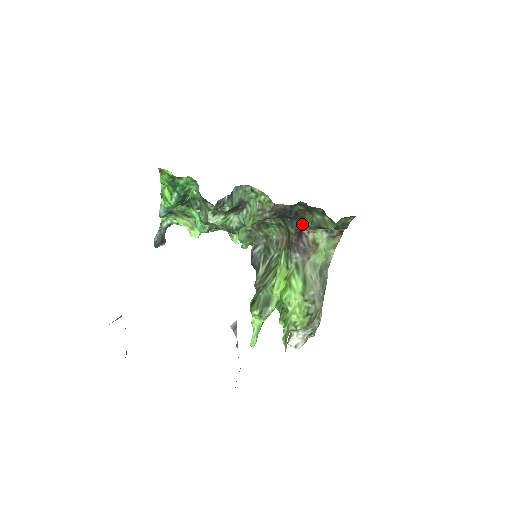
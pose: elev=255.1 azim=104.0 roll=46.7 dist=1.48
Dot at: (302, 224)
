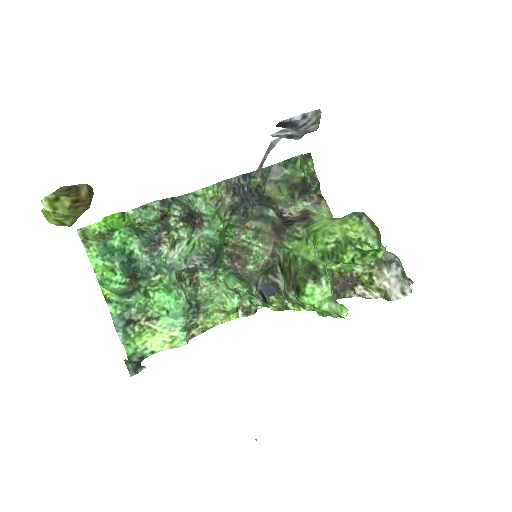
Dot at: (275, 206)
